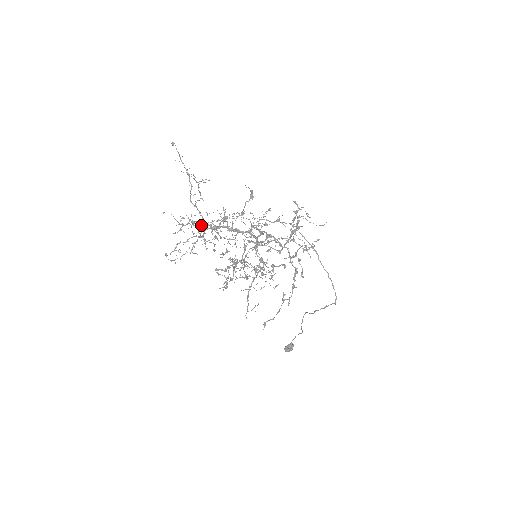
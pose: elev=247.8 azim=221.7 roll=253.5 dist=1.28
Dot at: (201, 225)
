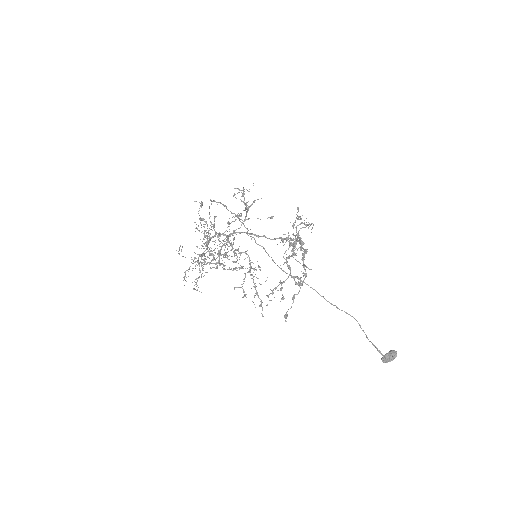
Dot at: occluded
